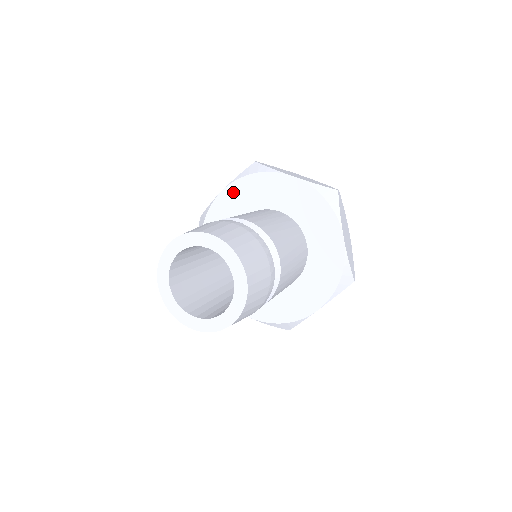
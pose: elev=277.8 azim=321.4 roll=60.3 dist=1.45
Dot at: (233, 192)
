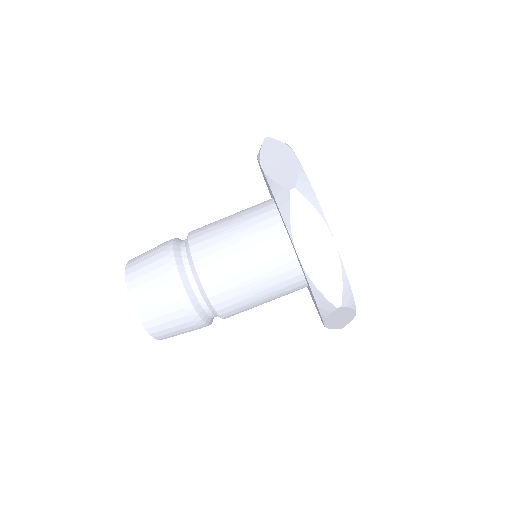
Dot at: (268, 184)
